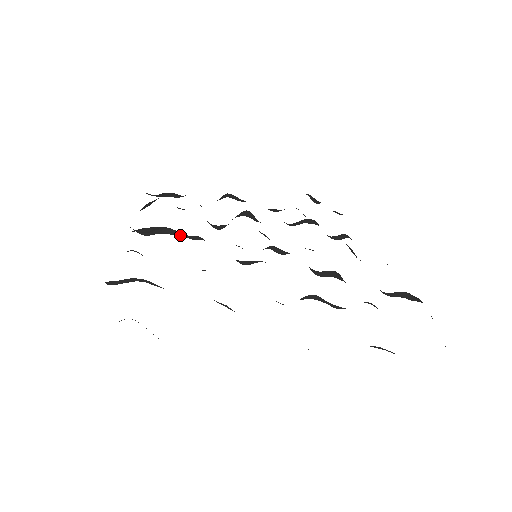
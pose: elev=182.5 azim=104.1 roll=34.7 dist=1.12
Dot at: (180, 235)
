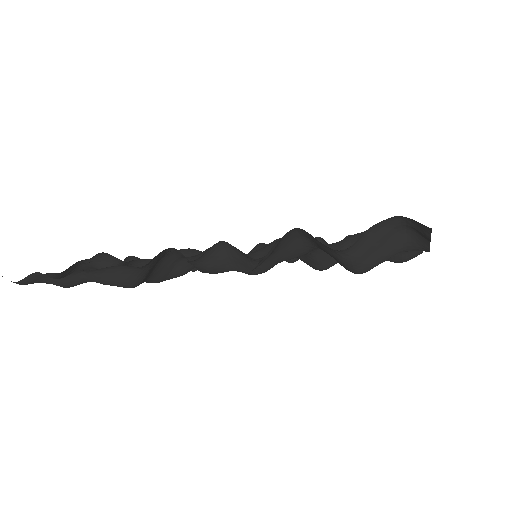
Dot at: (167, 275)
